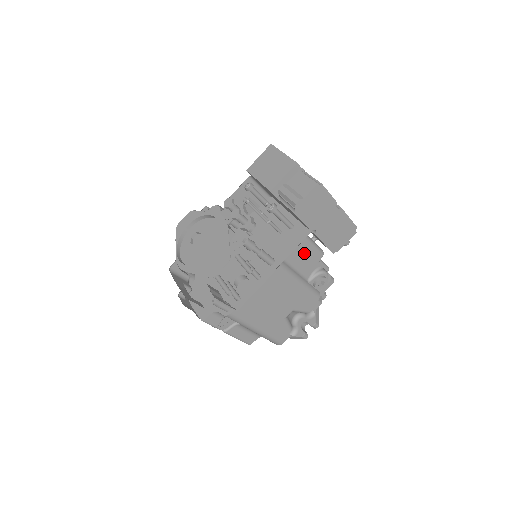
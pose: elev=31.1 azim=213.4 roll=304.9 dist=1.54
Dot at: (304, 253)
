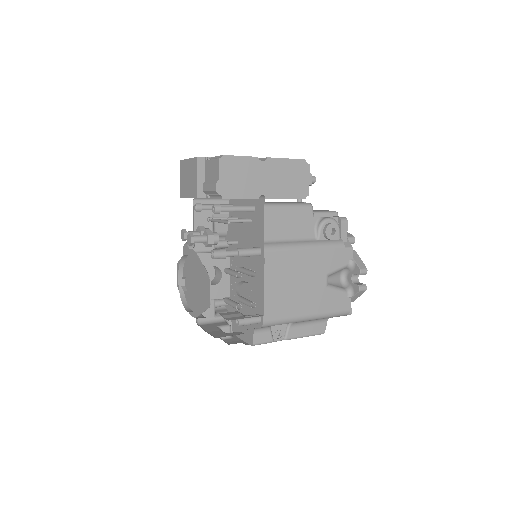
Dot at: (288, 220)
